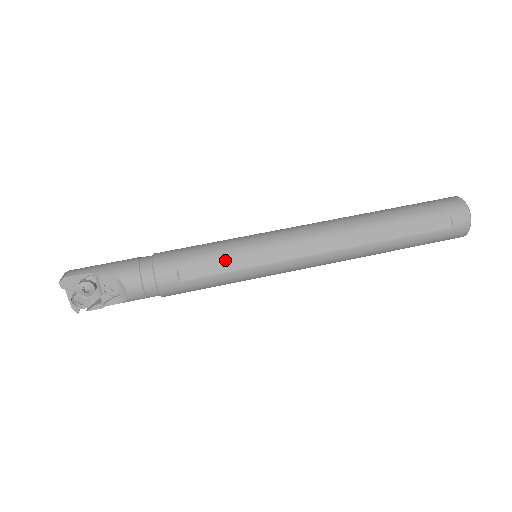
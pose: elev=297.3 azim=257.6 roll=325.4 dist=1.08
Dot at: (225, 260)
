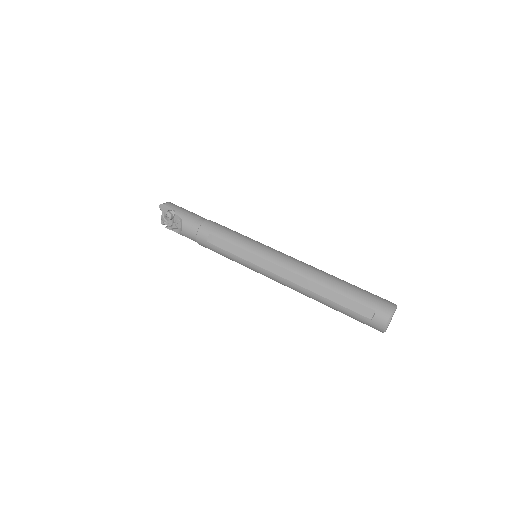
Dot at: (234, 246)
